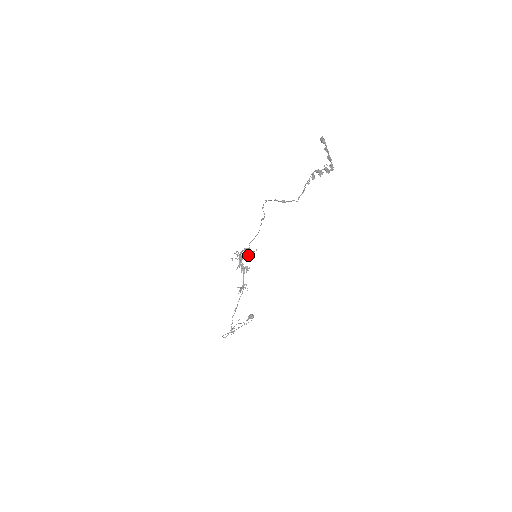
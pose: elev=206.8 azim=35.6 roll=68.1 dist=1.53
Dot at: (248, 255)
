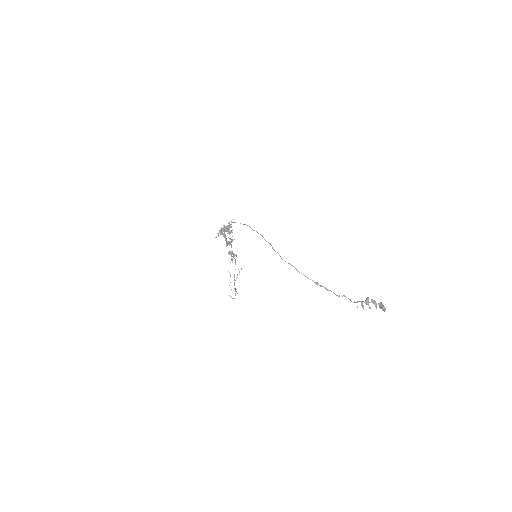
Dot at: (230, 231)
